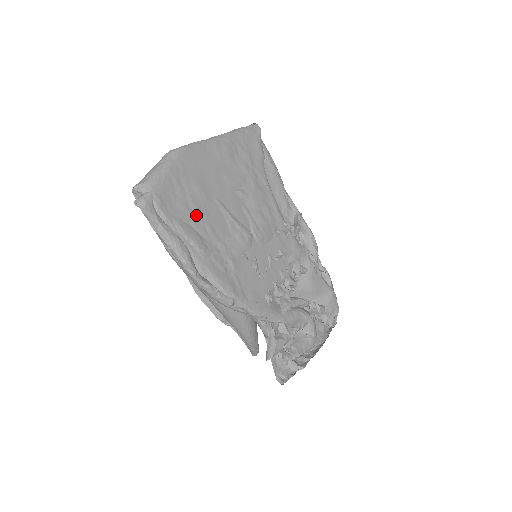
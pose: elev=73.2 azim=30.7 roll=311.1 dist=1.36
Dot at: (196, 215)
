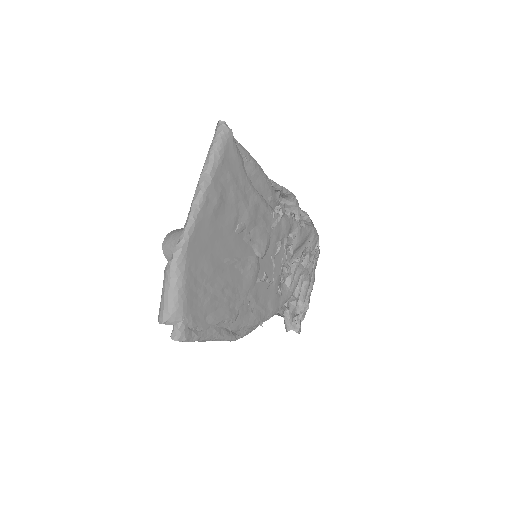
Dot at: (219, 295)
